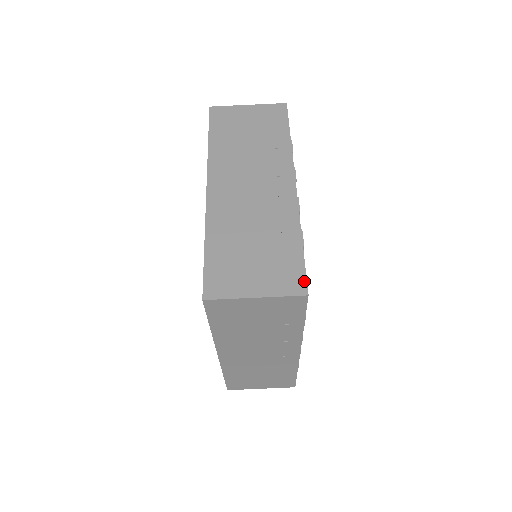
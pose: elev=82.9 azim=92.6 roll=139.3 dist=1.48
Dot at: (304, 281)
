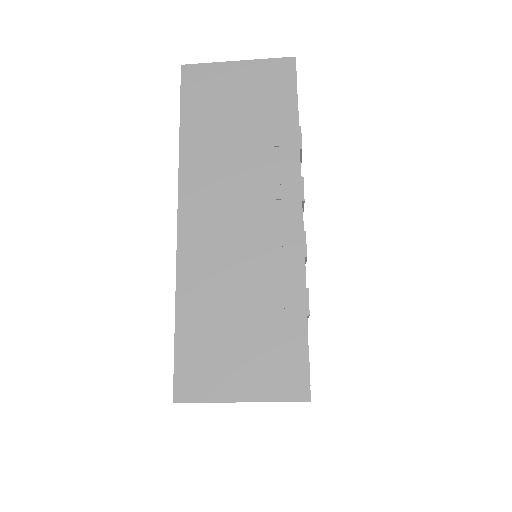
Dot at: occluded
